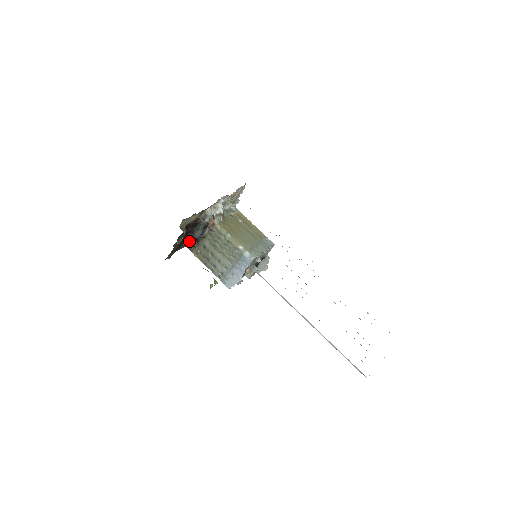
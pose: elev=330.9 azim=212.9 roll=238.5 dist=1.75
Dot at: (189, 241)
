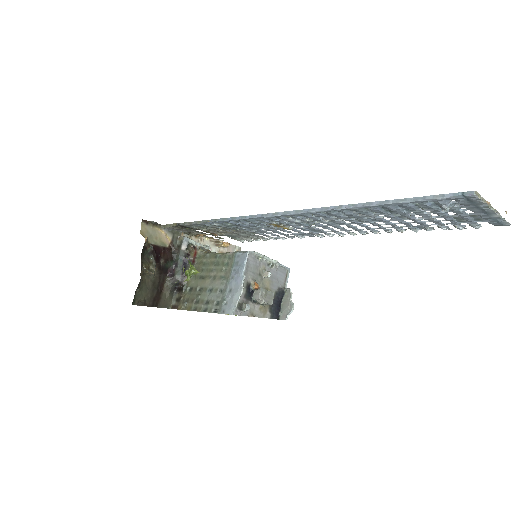
Dot at: (173, 298)
